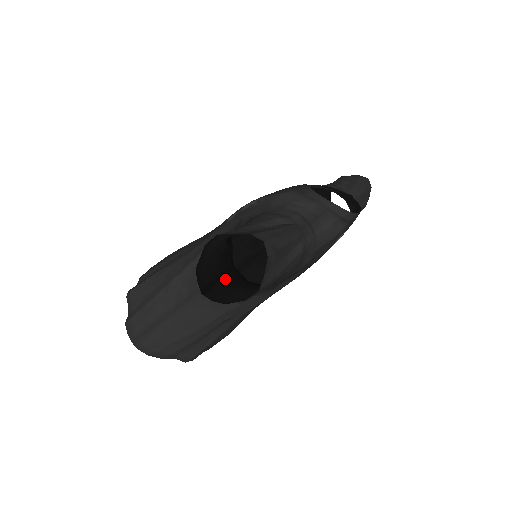
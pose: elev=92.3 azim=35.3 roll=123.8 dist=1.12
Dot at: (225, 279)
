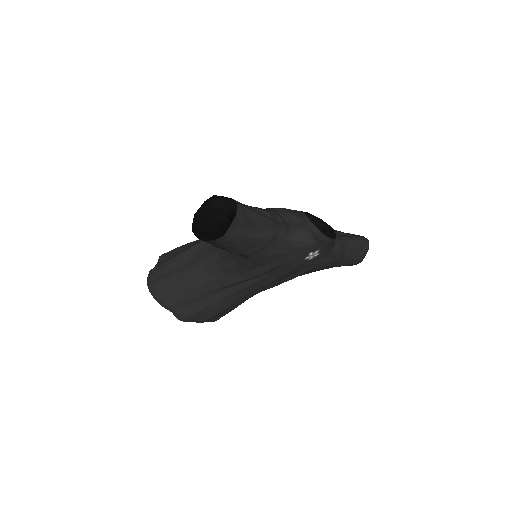
Dot at: occluded
